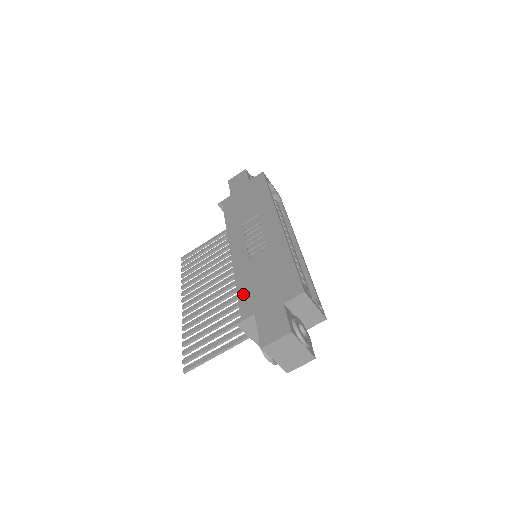
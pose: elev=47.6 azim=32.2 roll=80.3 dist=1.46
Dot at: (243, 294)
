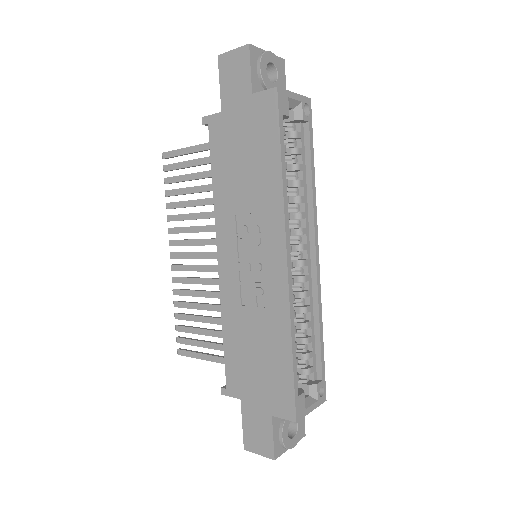
Dot at: (230, 358)
